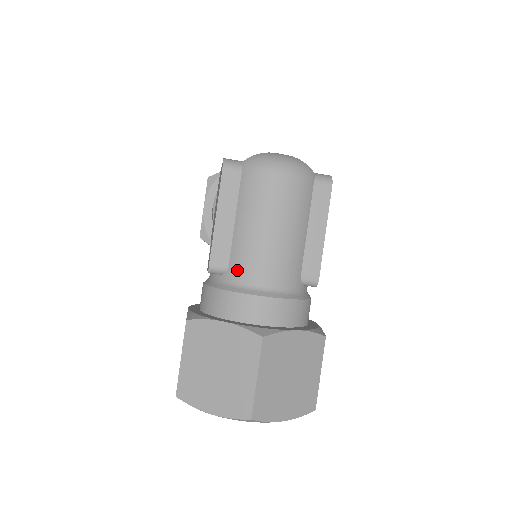
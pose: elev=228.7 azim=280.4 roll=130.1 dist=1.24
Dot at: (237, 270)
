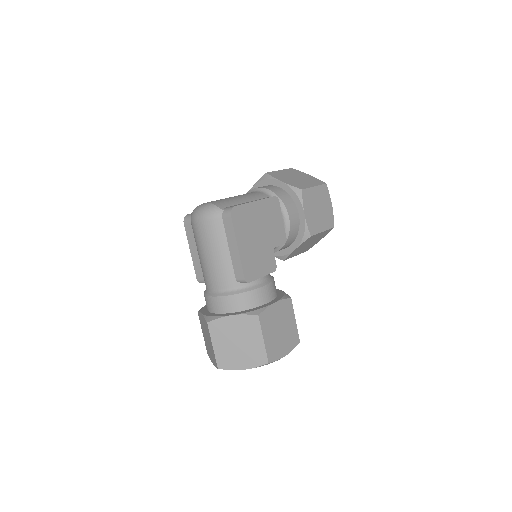
Dot at: (205, 281)
